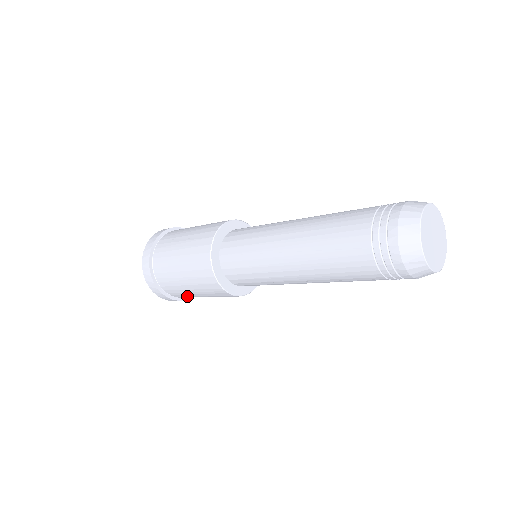
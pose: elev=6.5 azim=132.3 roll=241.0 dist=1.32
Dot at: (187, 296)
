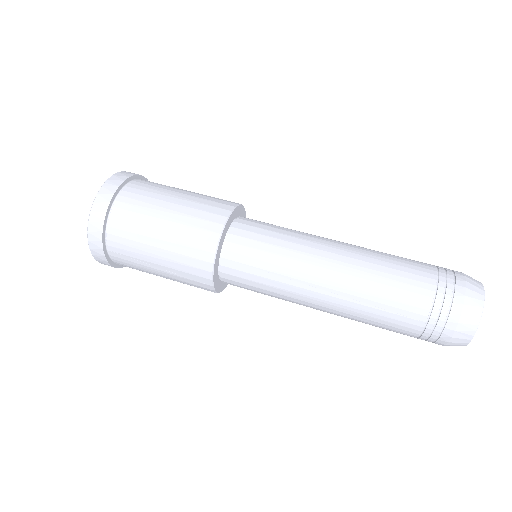
Dot at: occluded
